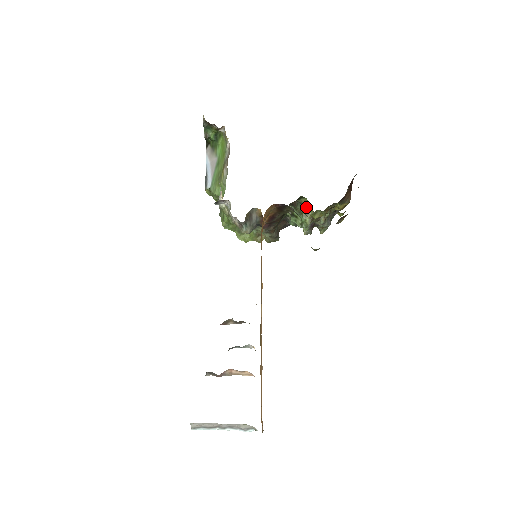
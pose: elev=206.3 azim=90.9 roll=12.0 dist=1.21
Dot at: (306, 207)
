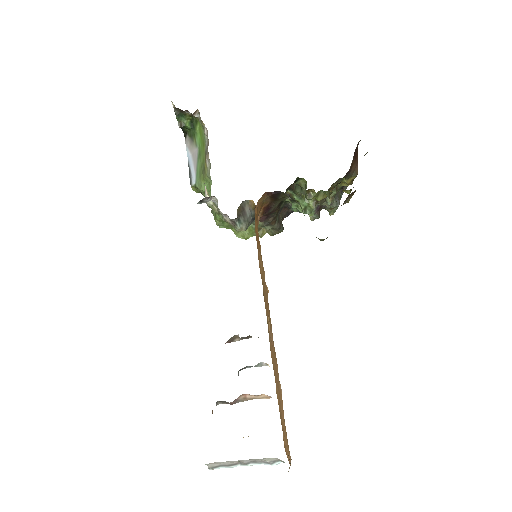
Dot at: (305, 189)
